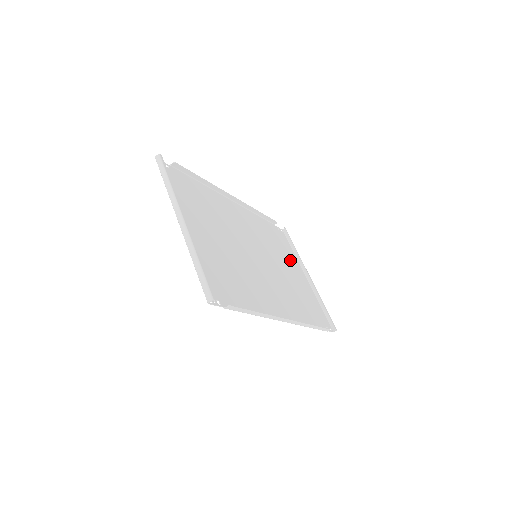
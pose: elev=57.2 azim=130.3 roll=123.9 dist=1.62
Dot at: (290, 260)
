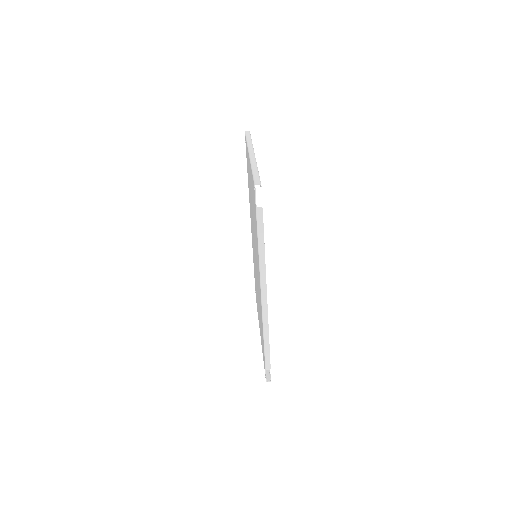
Dot at: occluded
